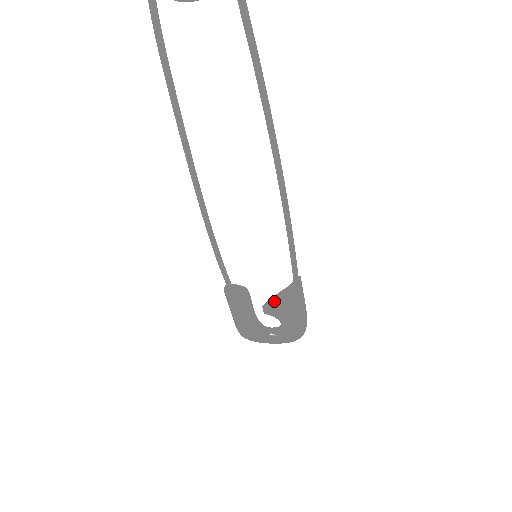
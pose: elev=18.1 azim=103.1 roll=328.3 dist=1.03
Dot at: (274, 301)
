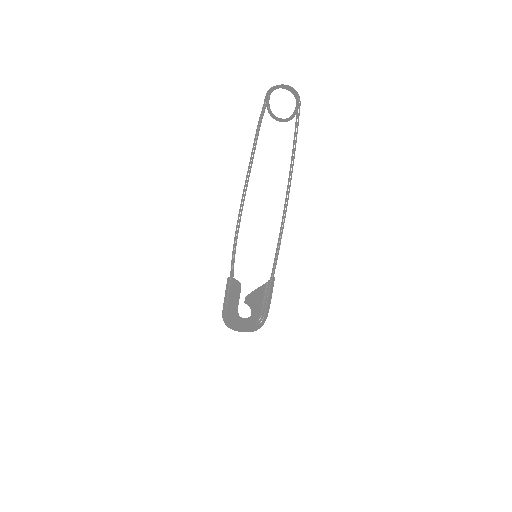
Dot at: (254, 293)
